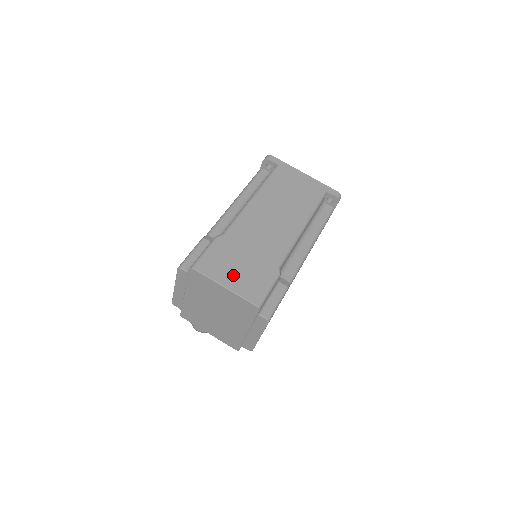
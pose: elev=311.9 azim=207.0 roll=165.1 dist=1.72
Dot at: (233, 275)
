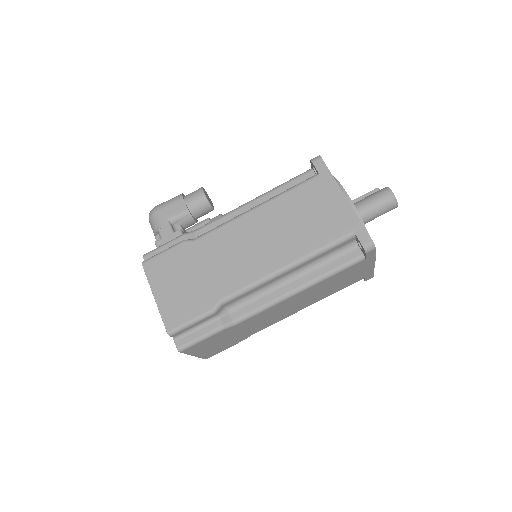
Dot at: (209, 349)
